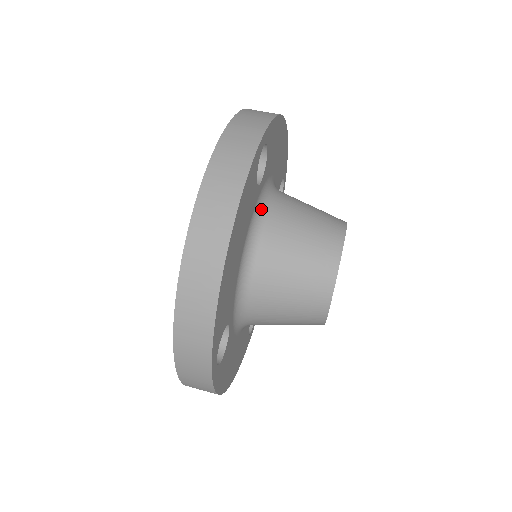
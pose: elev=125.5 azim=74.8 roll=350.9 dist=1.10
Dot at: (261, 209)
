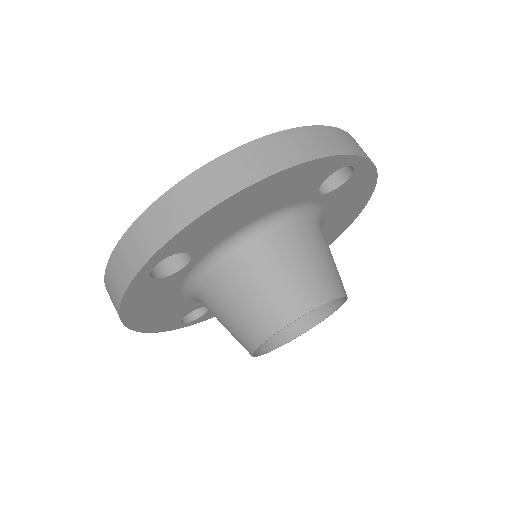
Dot at: (301, 213)
